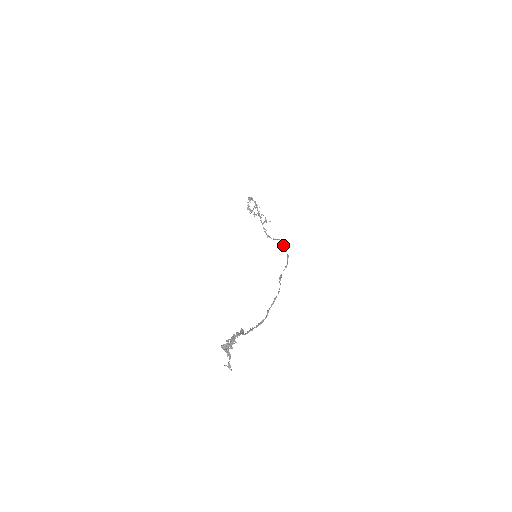
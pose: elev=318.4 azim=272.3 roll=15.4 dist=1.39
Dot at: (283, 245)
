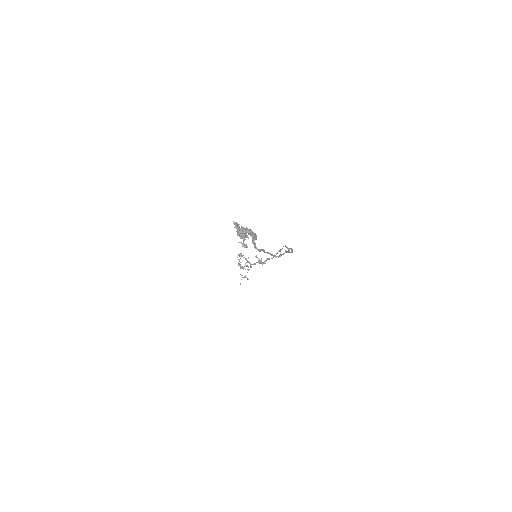
Dot at: occluded
